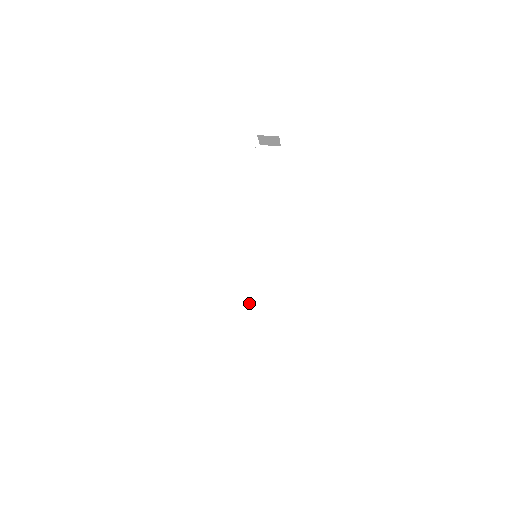
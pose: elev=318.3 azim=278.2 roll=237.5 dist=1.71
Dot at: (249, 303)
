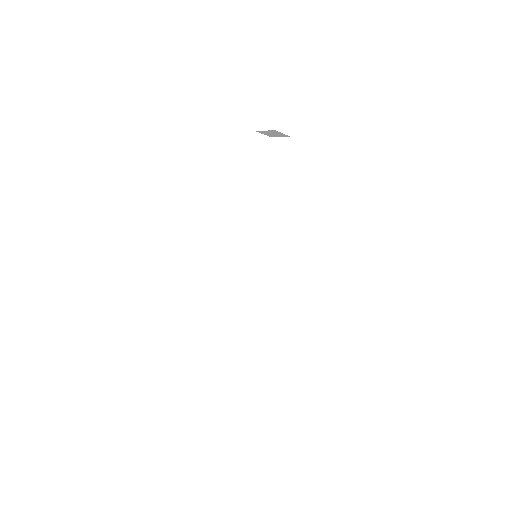
Dot at: (254, 301)
